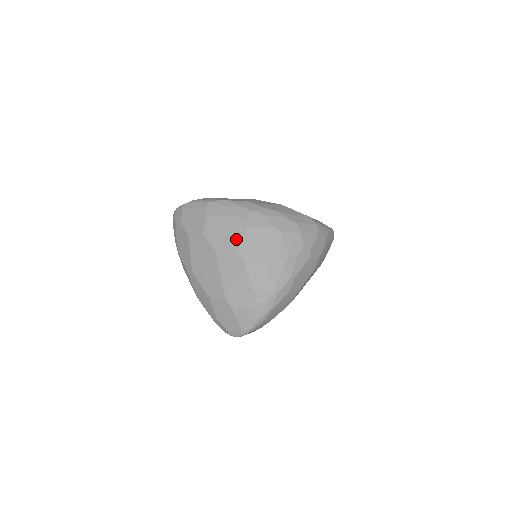
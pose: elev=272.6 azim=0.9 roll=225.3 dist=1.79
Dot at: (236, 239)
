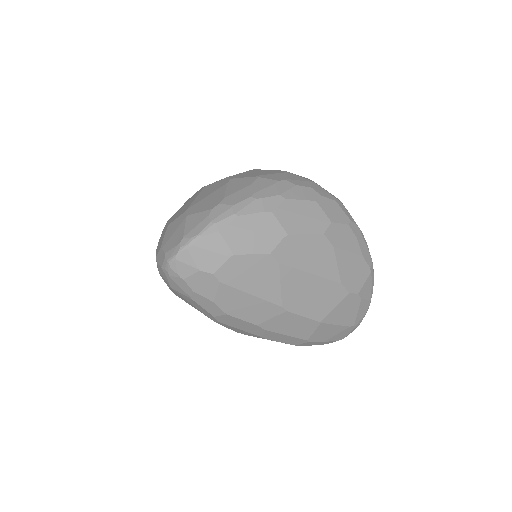
Dot at: occluded
